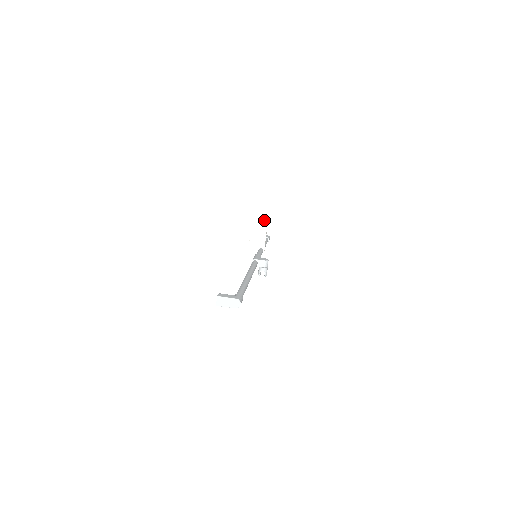
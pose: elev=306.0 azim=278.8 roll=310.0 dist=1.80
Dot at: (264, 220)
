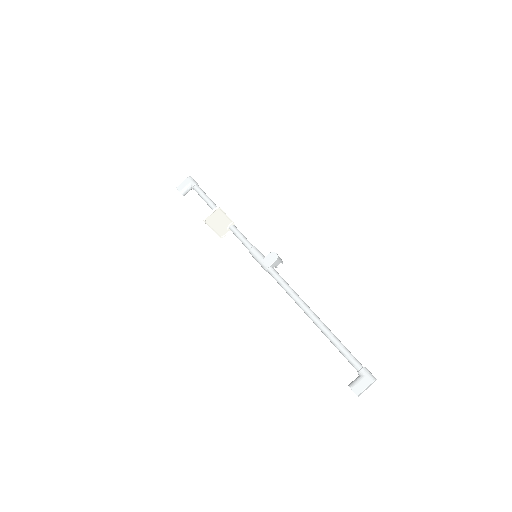
Dot at: (216, 210)
